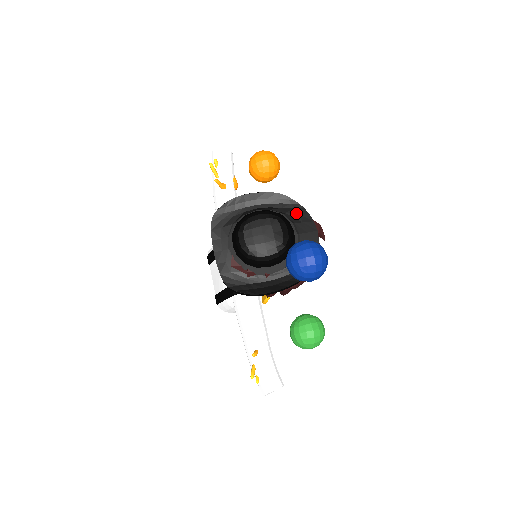
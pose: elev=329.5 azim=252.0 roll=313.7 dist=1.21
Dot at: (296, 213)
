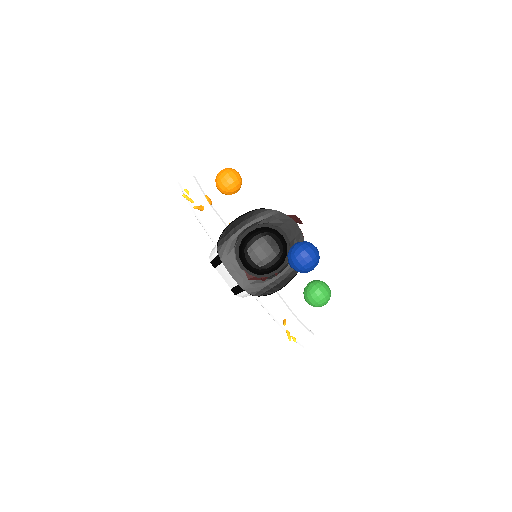
Dot at: (276, 218)
